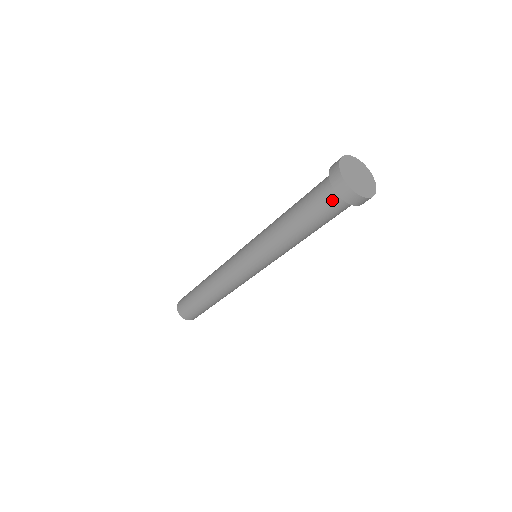
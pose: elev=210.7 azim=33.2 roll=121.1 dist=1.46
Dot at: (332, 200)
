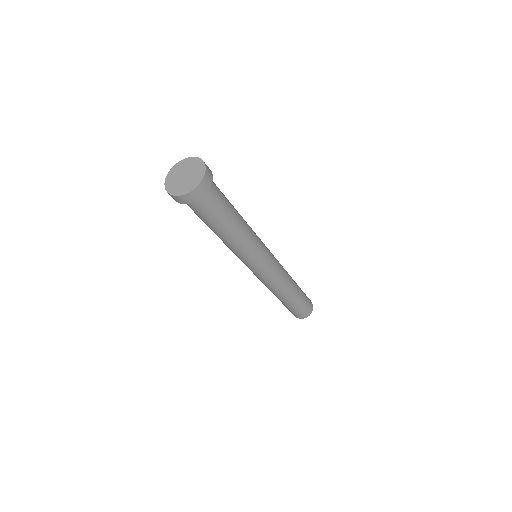
Dot at: (203, 203)
